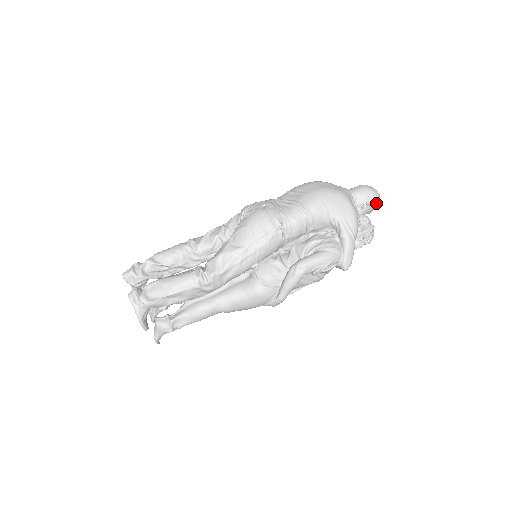
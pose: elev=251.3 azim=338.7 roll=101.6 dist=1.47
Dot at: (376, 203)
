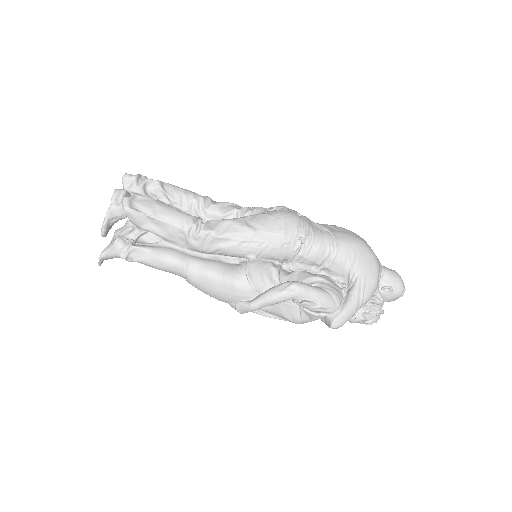
Dot at: (397, 295)
